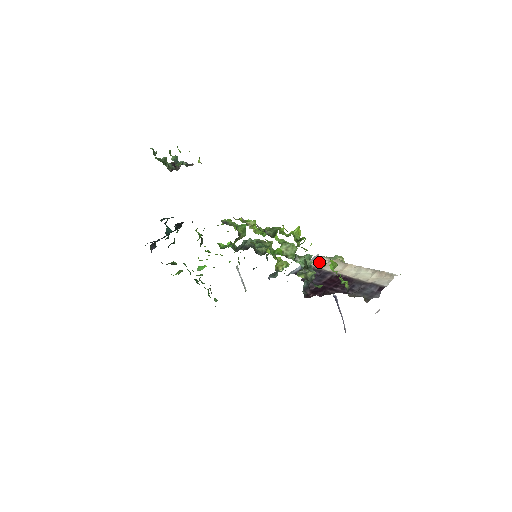
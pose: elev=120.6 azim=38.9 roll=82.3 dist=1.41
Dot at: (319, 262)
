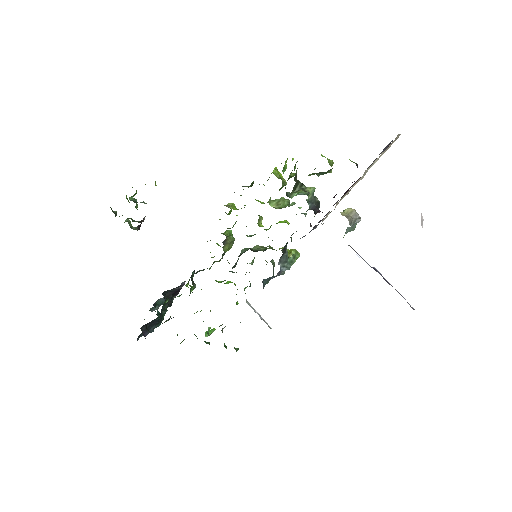
Dot at: (326, 217)
